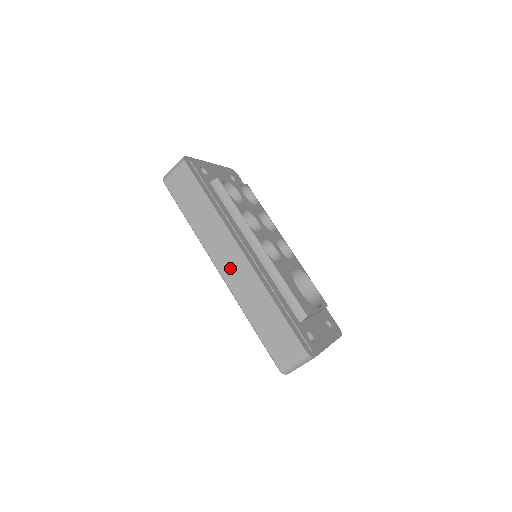
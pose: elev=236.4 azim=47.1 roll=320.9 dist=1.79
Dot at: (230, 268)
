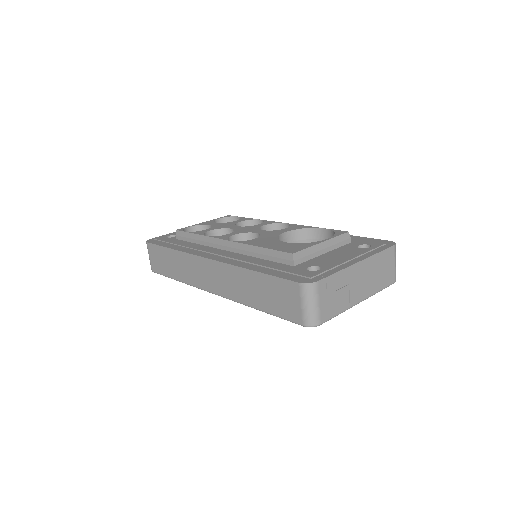
Dot at: (214, 281)
